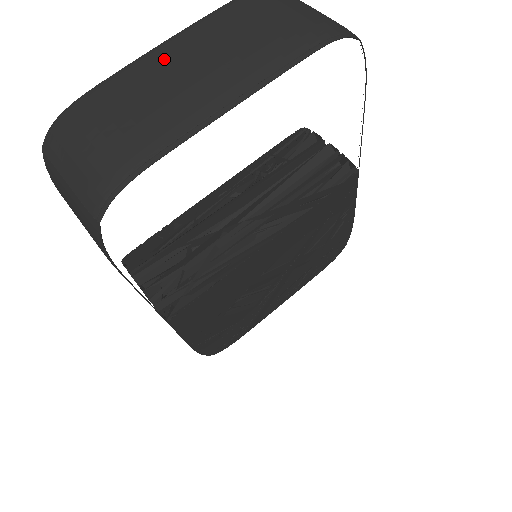
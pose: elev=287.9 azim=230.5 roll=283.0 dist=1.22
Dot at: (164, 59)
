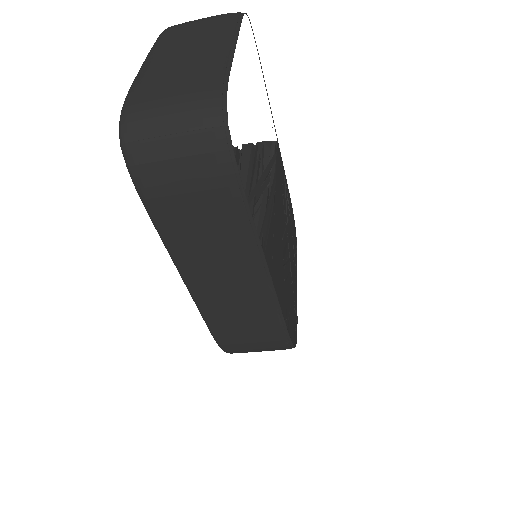
Dot at: (162, 56)
